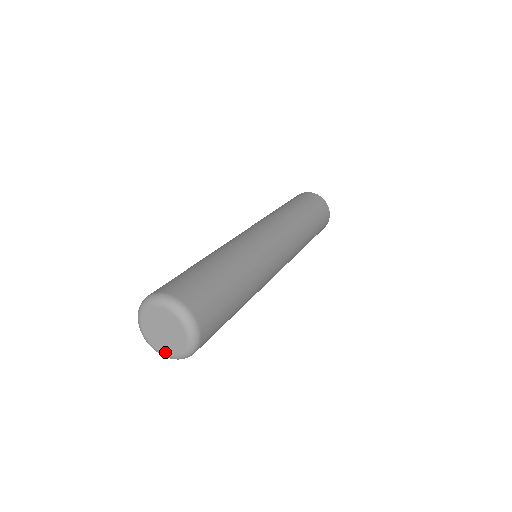
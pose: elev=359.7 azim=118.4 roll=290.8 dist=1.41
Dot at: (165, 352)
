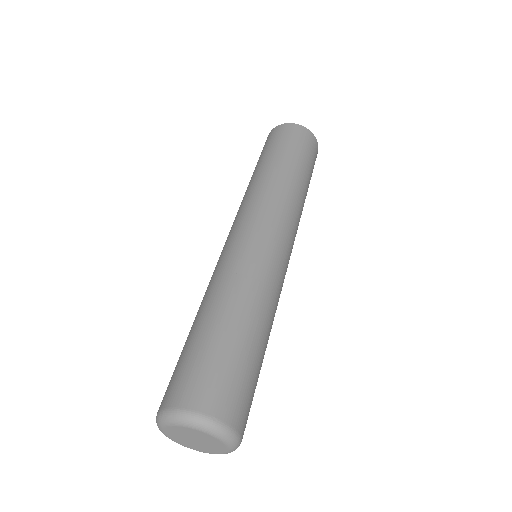
Dot at: (197, 450)
